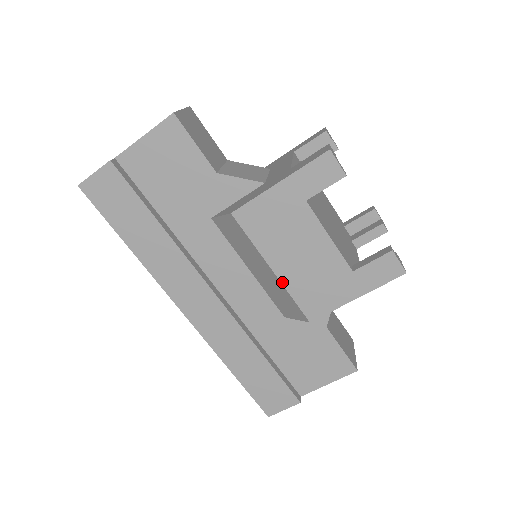
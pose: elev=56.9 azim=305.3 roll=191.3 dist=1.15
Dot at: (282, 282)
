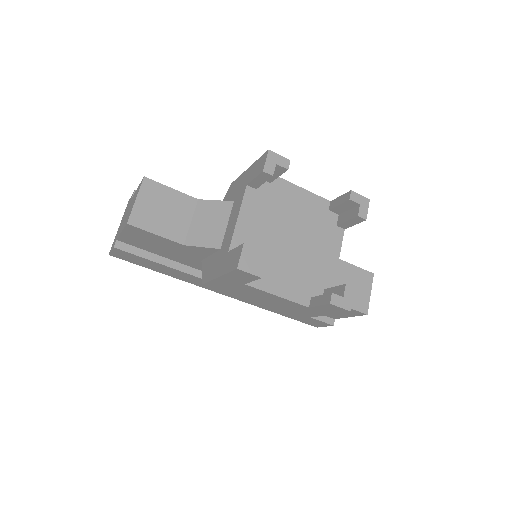
Dot at: (264, 306)
